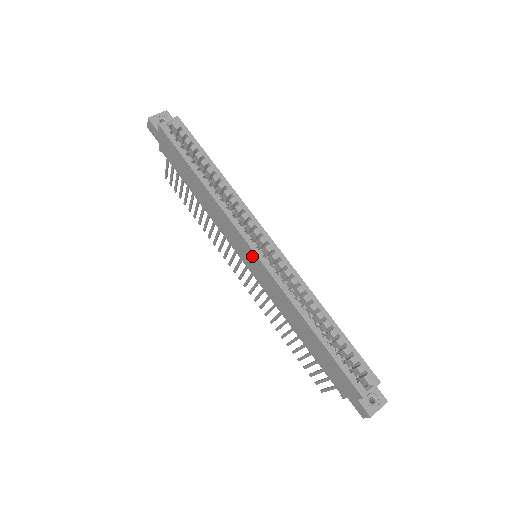
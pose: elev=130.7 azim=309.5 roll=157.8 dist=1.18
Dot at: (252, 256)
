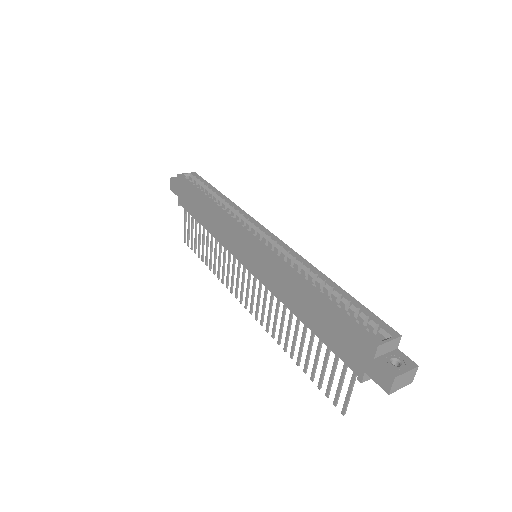
Dot at: (249, 244)
